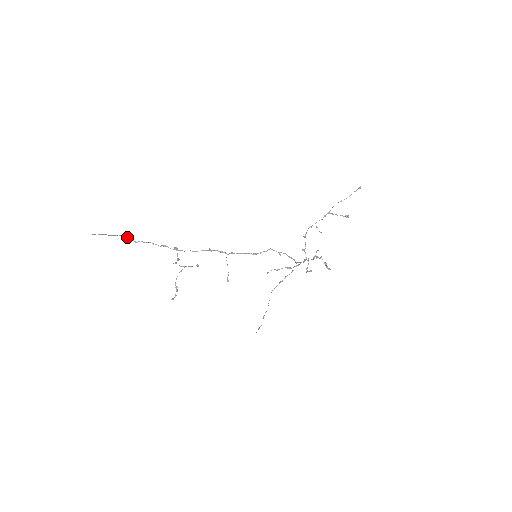
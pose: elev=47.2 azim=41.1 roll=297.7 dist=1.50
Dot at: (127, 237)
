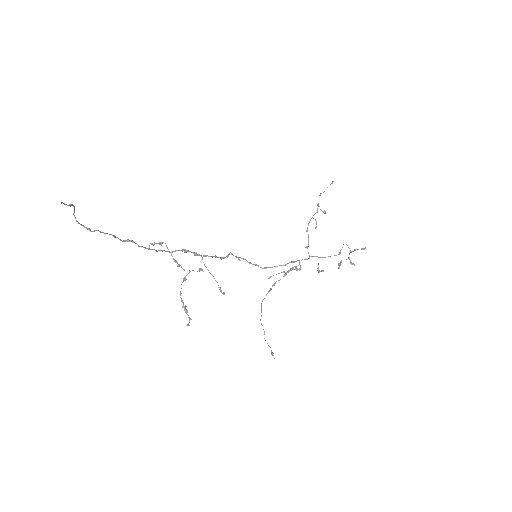
Dot at: occluded
